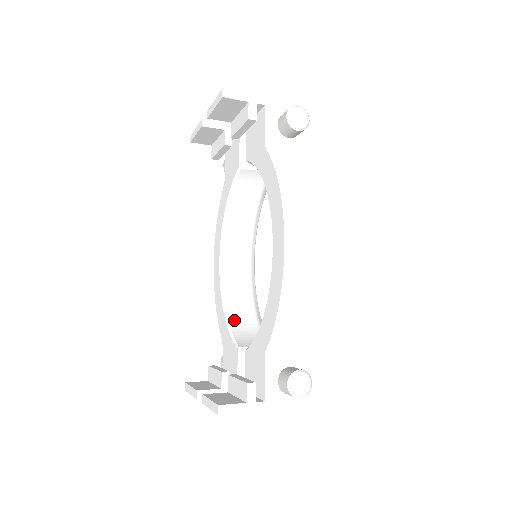
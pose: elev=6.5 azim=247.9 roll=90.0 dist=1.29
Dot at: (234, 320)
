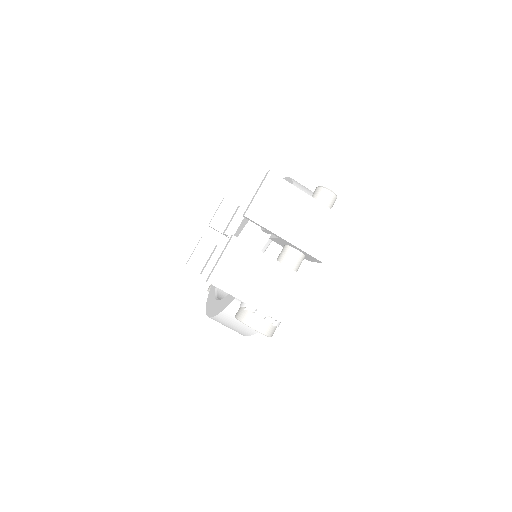
Dot at: occluded
